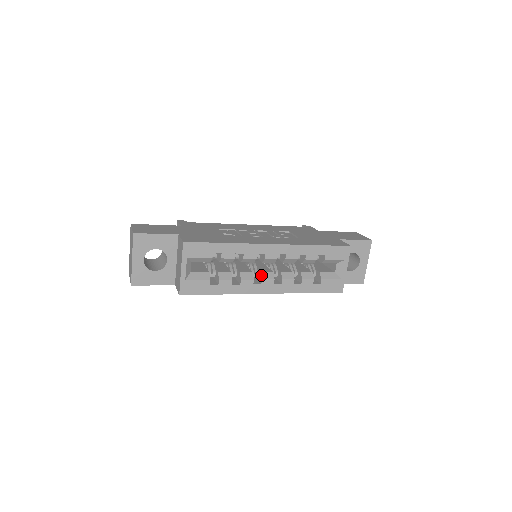
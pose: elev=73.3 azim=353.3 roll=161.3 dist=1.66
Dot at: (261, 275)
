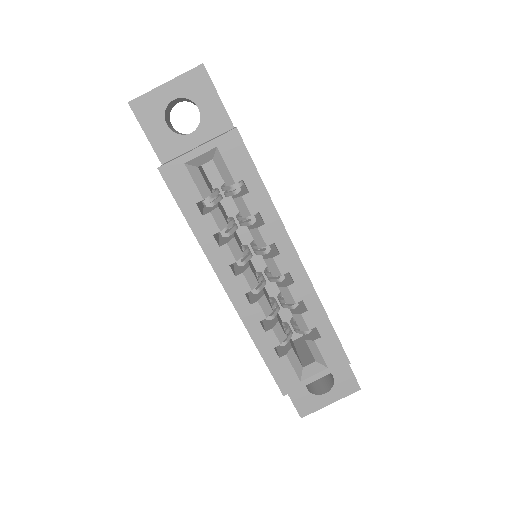
Dot at: (247, 268)
